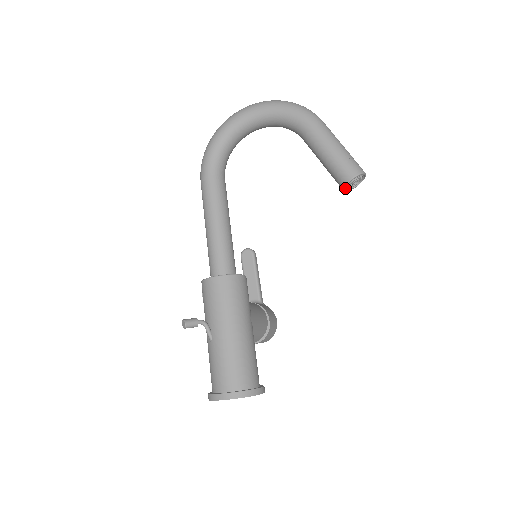
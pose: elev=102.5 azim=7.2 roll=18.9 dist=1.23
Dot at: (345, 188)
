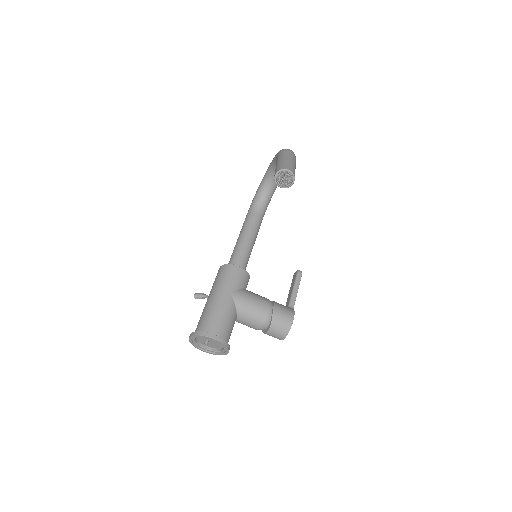
Dot at: (278, 185)
